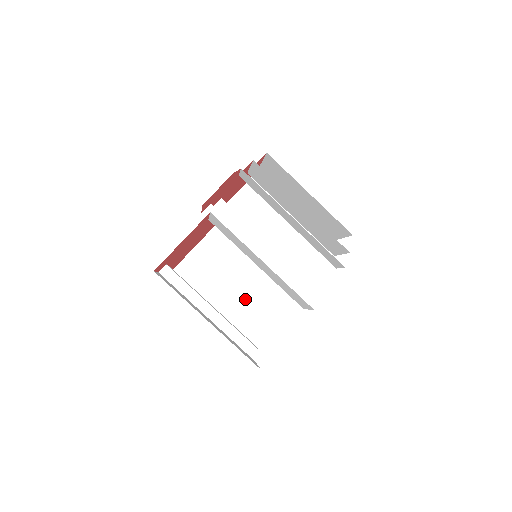
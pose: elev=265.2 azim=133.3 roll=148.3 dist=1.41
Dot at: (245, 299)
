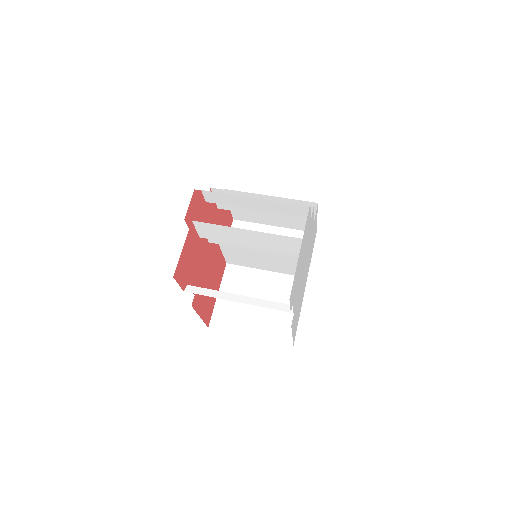
Dot at: occluded
